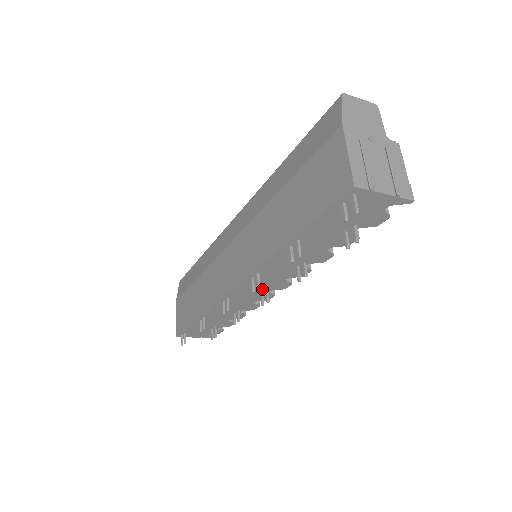
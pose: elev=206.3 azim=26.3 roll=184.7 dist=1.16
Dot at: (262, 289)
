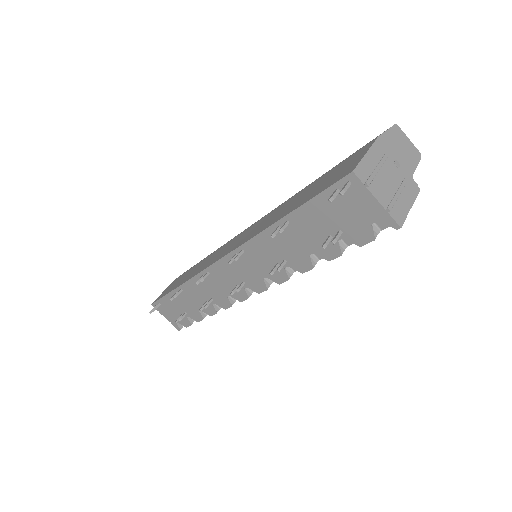
Dot at: (240, 280)
